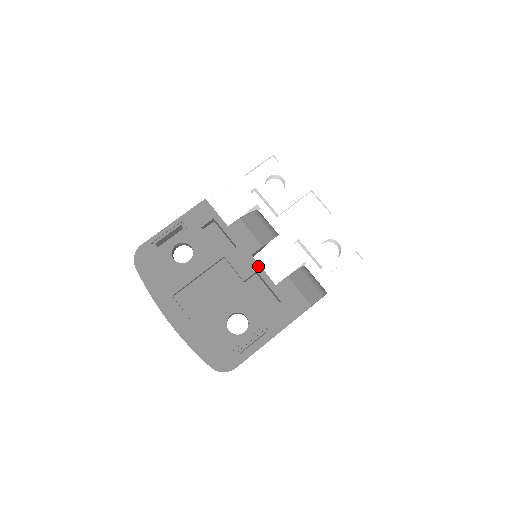
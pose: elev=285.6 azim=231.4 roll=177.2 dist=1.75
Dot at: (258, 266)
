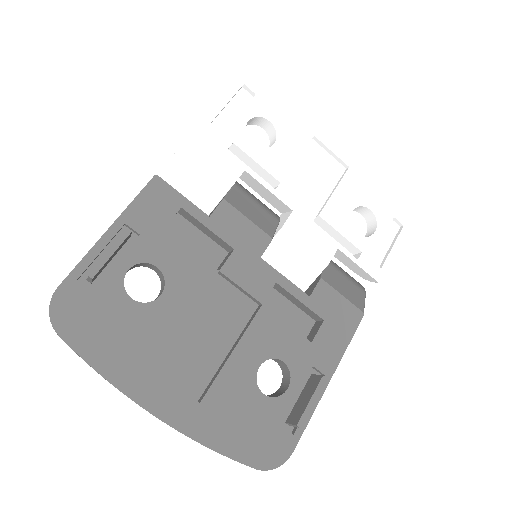
Dot at: (276, 273)
